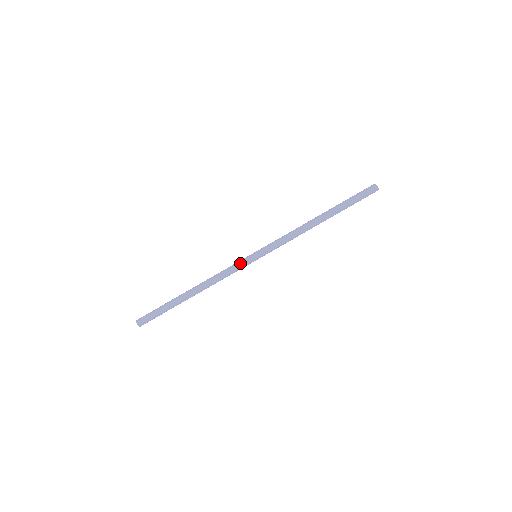
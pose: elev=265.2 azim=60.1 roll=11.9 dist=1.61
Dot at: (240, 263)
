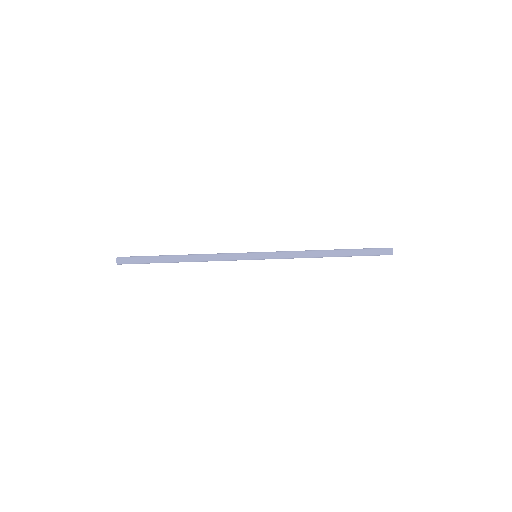
Dot at: (239, 253)
